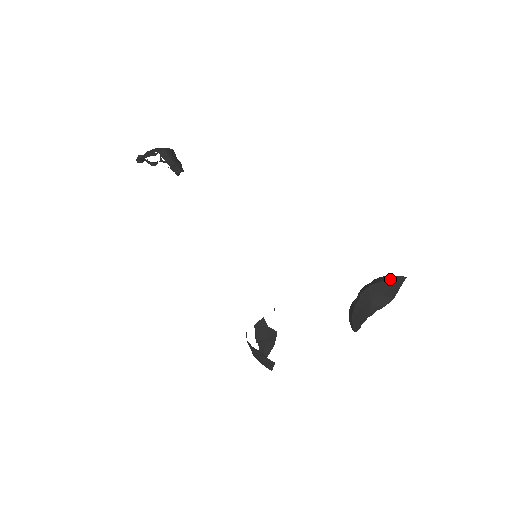
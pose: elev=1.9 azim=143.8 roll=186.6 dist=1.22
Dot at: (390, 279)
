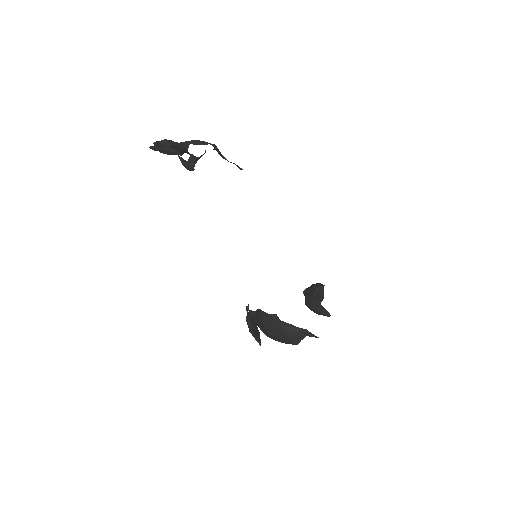
Dot at: occluded
